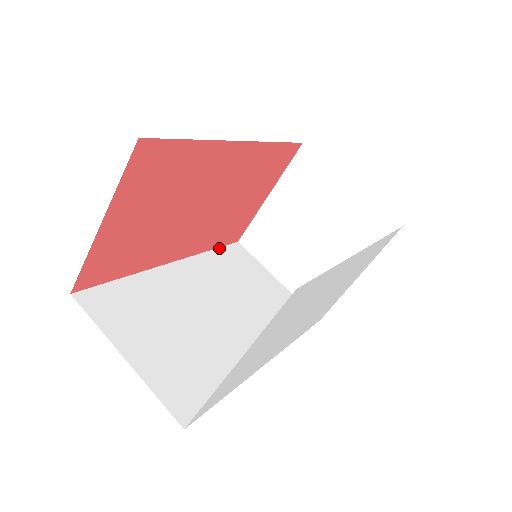
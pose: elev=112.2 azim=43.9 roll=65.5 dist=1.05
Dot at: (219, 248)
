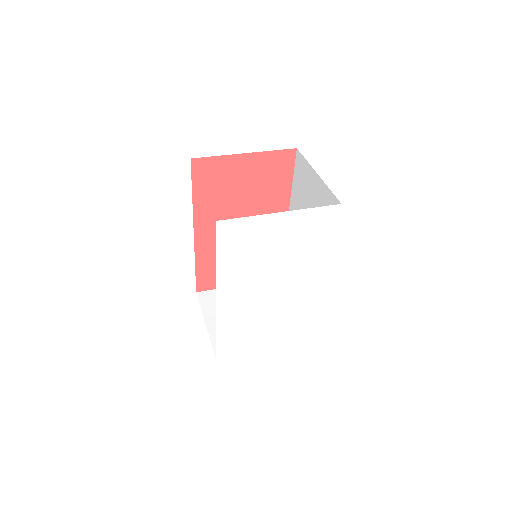
Dot at: (196, 274)
